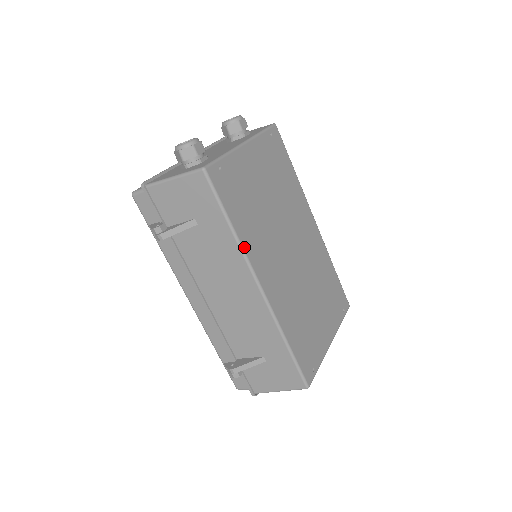
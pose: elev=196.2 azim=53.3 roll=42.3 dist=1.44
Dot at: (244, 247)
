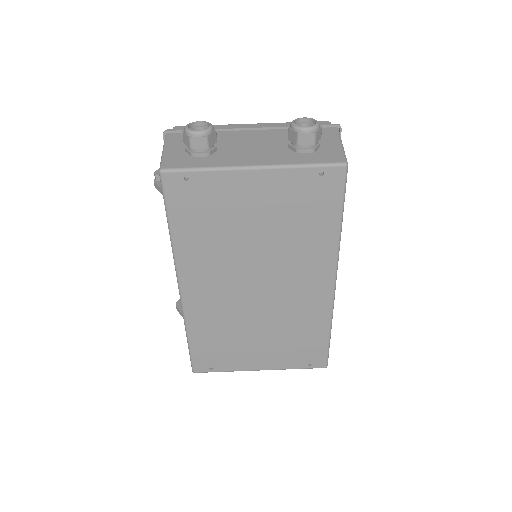
Dot at: (176, 252)
